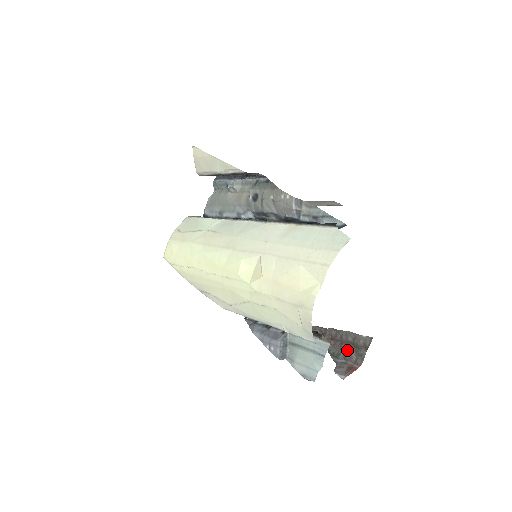
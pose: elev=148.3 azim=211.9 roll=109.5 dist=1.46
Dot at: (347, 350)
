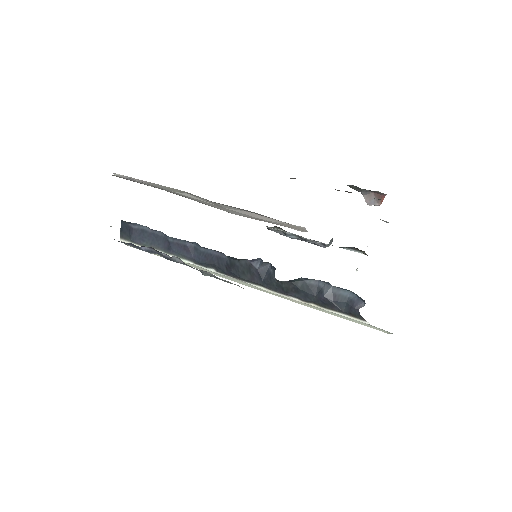
Dot at: occluded
